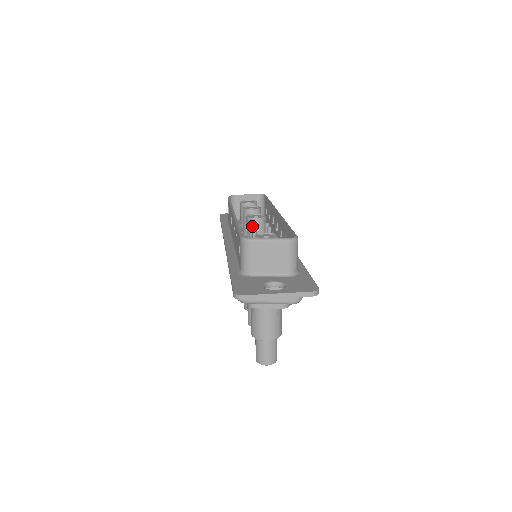
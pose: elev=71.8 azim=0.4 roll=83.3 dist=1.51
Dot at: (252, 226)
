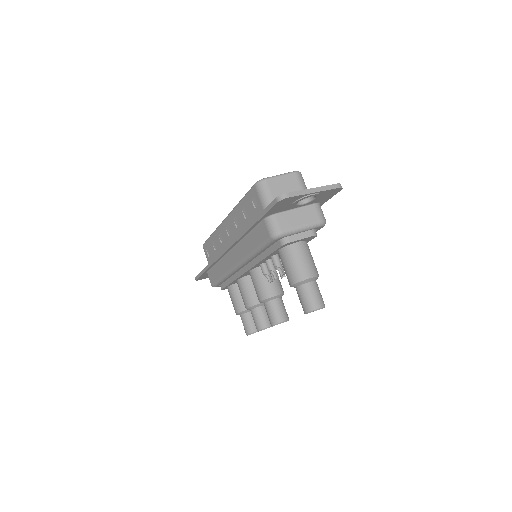
Dot at: occluded
